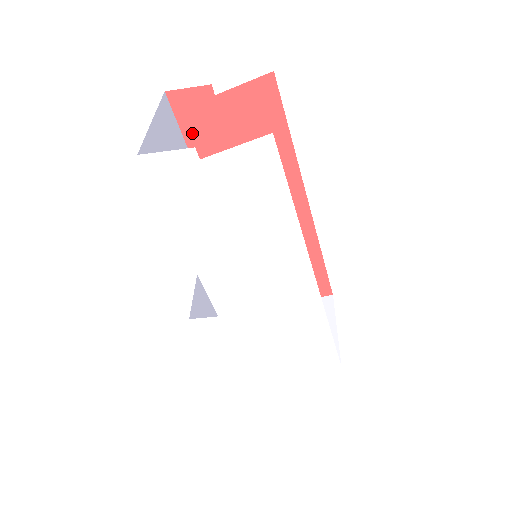
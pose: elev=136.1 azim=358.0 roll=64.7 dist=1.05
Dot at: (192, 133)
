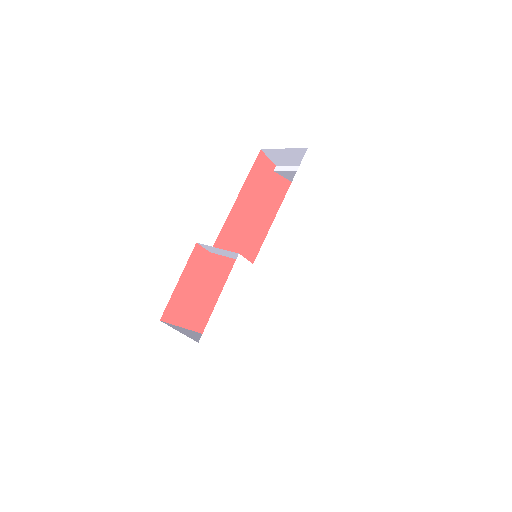
Dot at: (253, 176)
